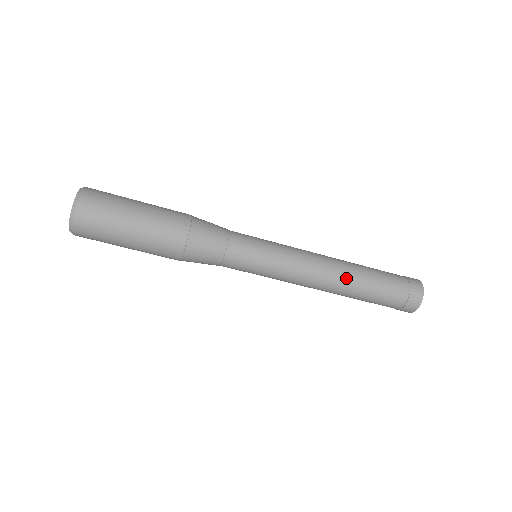
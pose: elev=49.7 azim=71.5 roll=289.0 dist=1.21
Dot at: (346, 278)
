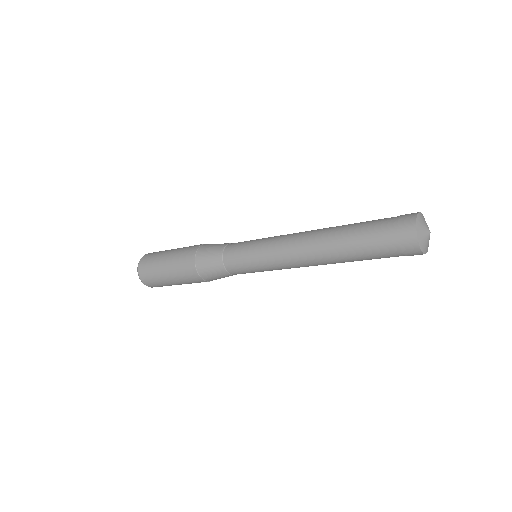
Dot at: occluded
